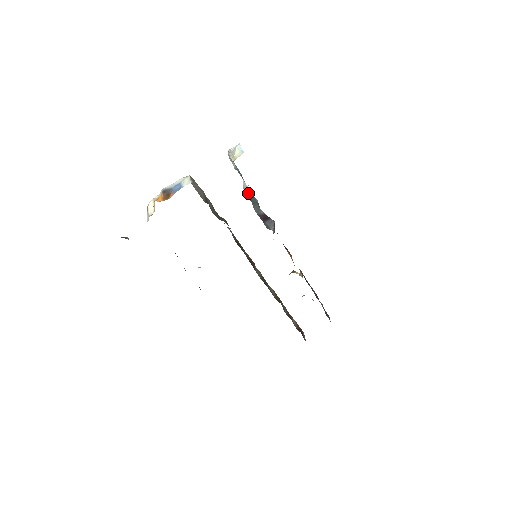
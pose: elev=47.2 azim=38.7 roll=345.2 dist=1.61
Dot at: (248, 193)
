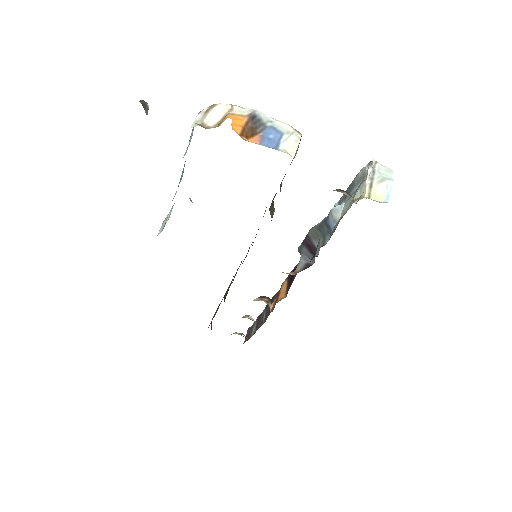
Dot at: (330, 220)
